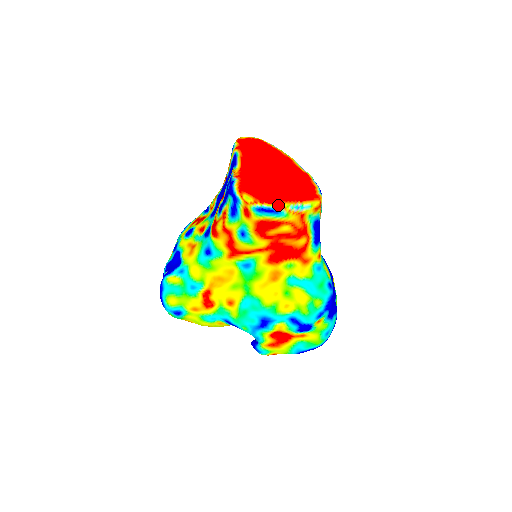
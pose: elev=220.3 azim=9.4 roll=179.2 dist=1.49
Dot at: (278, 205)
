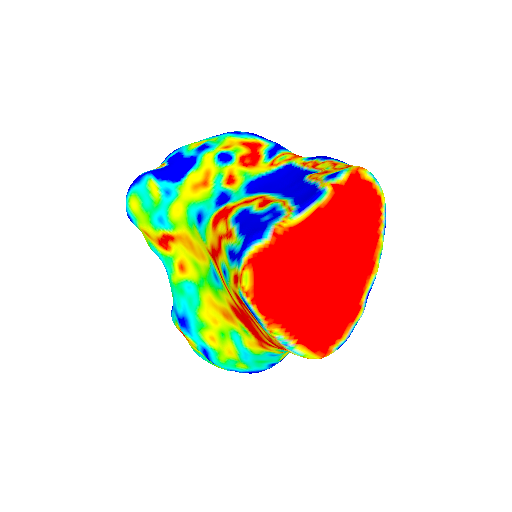
Dot at: (267, 322)
